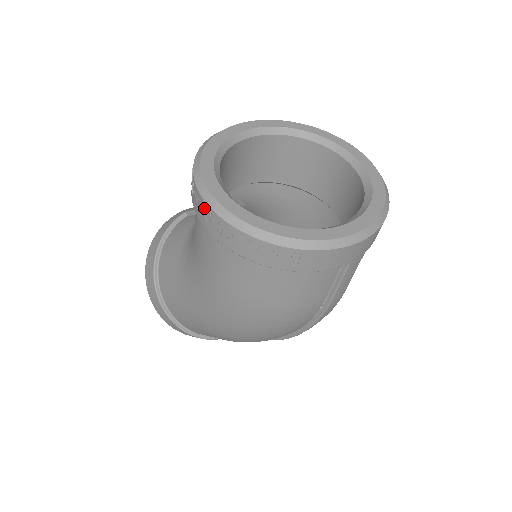
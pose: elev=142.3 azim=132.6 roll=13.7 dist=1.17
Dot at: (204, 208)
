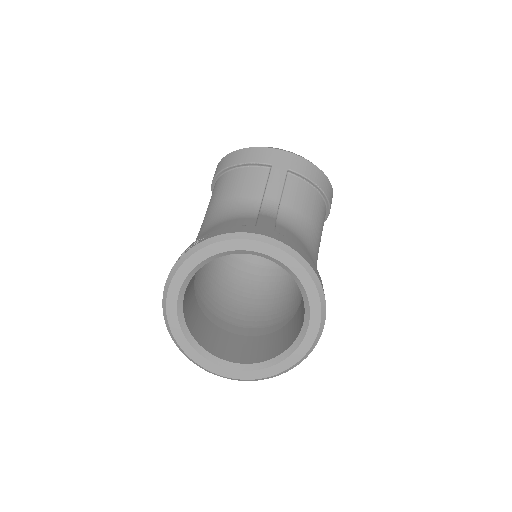
Dot at: (168, 276)
